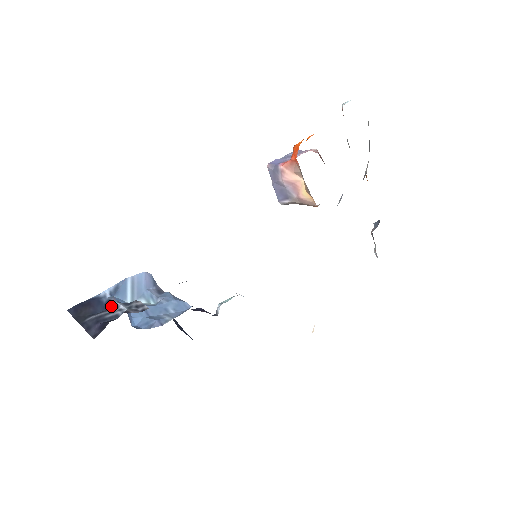
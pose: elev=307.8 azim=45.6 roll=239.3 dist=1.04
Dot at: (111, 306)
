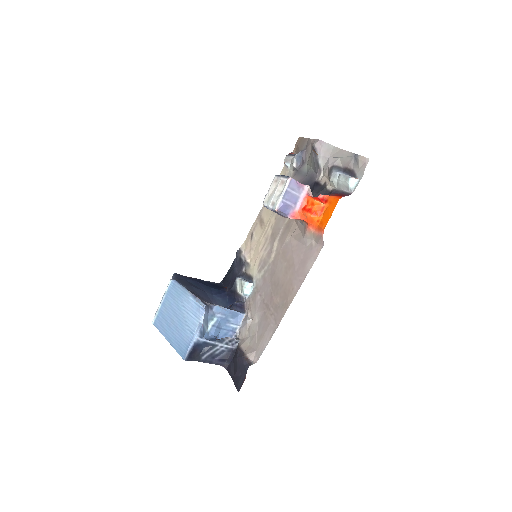
Dot at: (211, 345)
